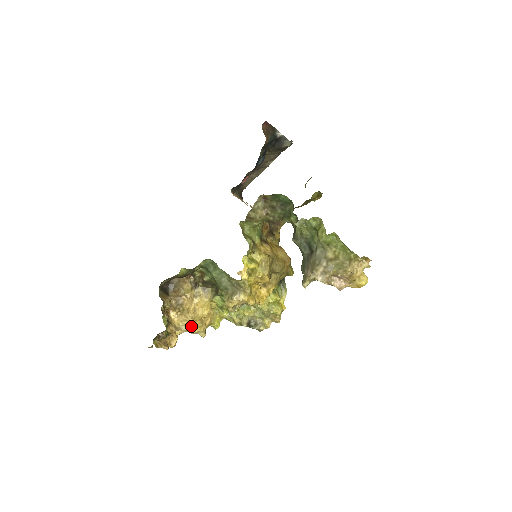
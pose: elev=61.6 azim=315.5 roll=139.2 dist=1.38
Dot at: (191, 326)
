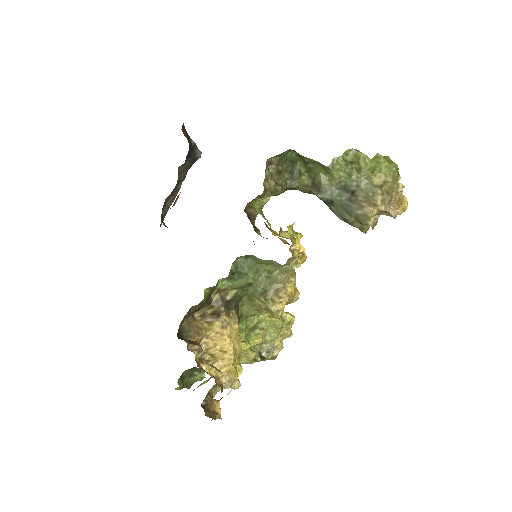
Dot at: occluded
